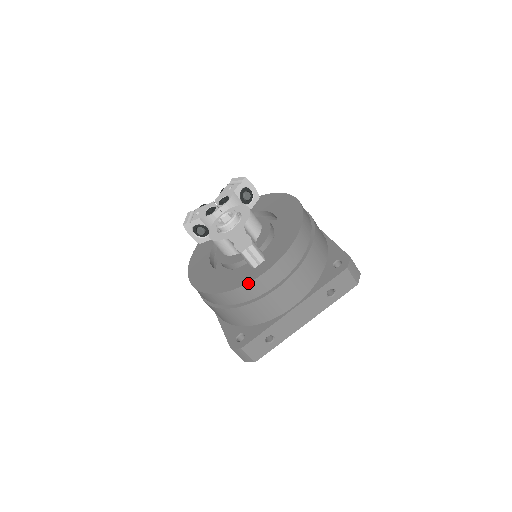
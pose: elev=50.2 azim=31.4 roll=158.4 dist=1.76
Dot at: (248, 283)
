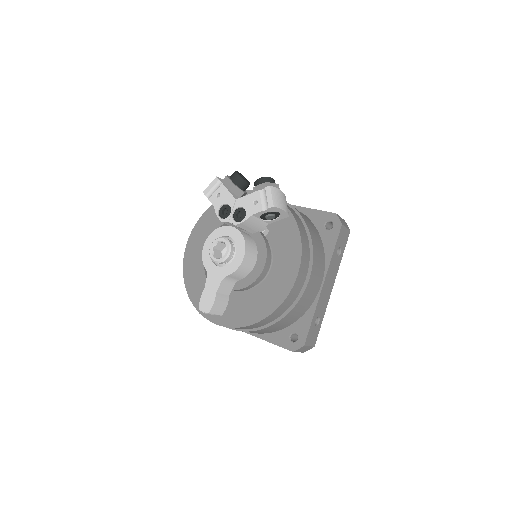
Dot at: (203, 316)
